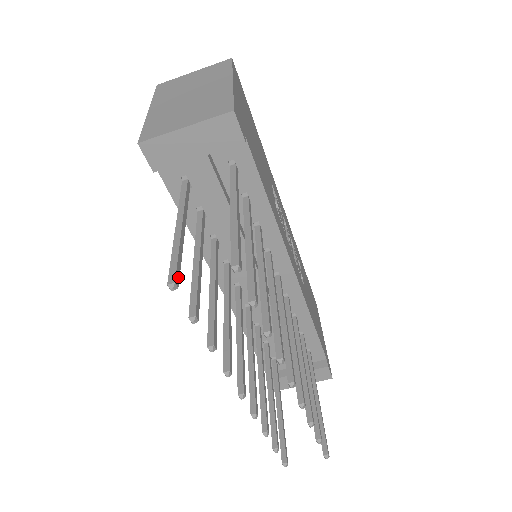
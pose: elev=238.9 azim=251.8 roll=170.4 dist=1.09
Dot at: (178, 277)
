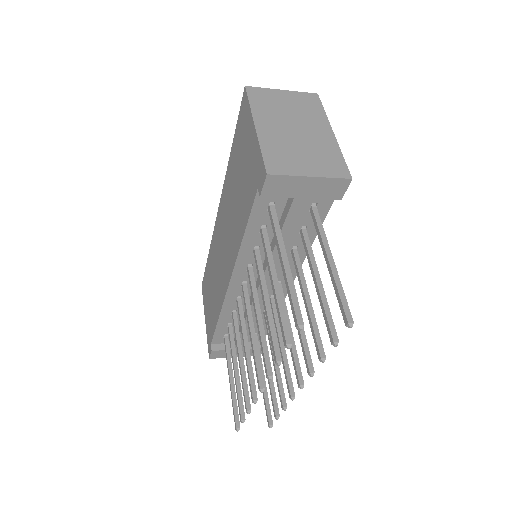
Dot at: (300, 317)
